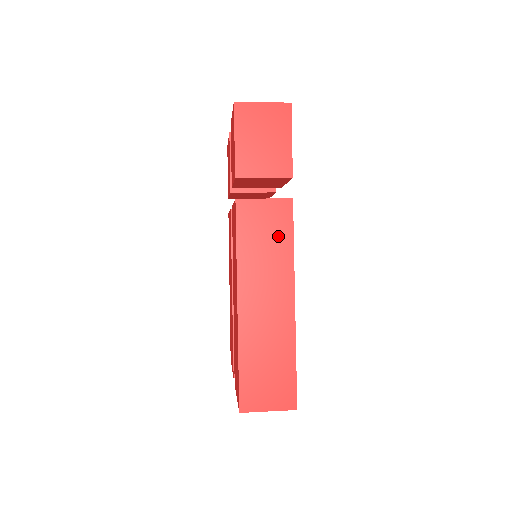
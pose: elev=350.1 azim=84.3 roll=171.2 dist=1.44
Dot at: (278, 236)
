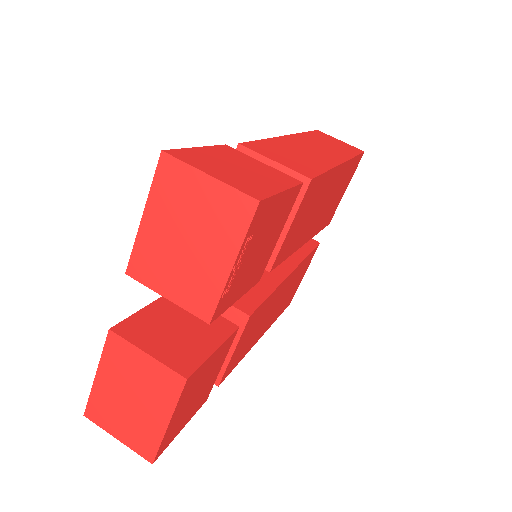
Dot at: occluded
